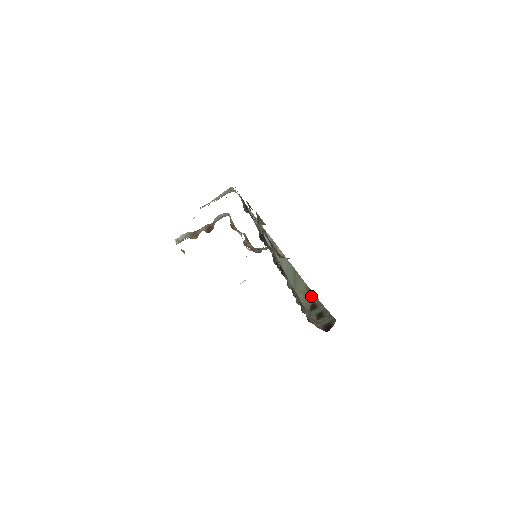
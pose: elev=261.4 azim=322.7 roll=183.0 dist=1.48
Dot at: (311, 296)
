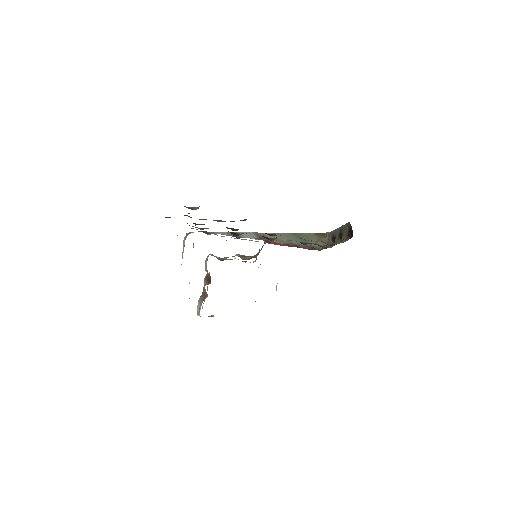
Dot at: (326, 236)
